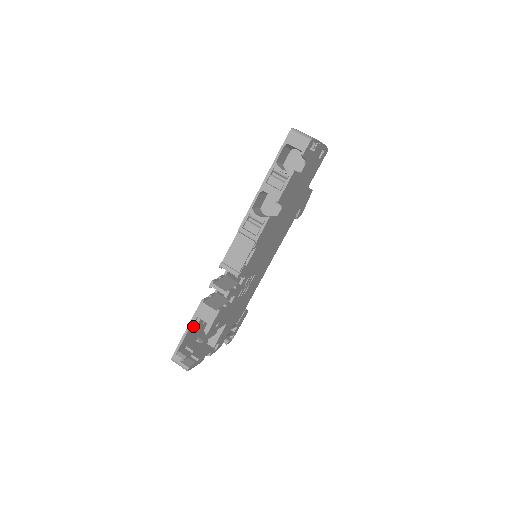
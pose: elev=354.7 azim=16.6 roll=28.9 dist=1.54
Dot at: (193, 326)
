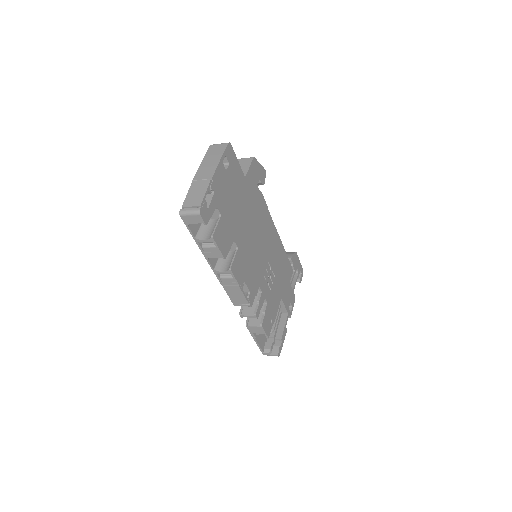
Dot at: occluded
